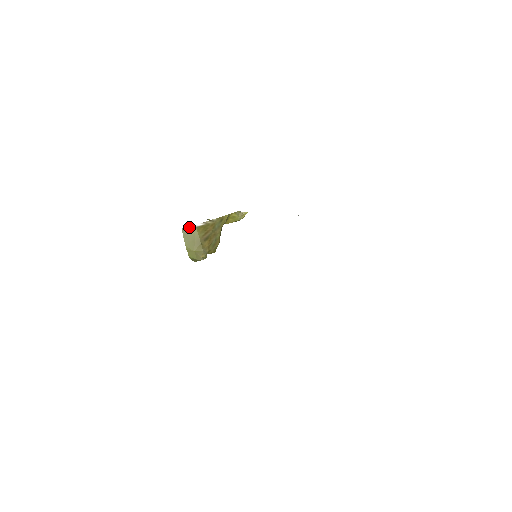
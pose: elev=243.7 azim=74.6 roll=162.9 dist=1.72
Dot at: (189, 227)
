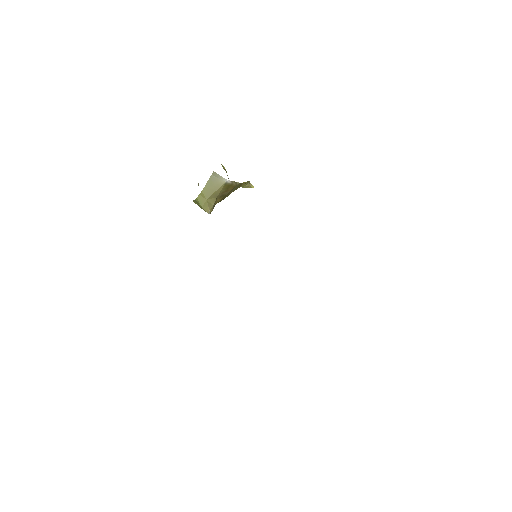
Dot at: (220, 176)
